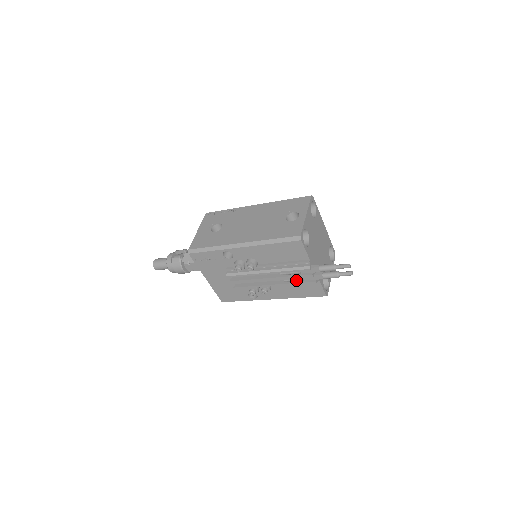
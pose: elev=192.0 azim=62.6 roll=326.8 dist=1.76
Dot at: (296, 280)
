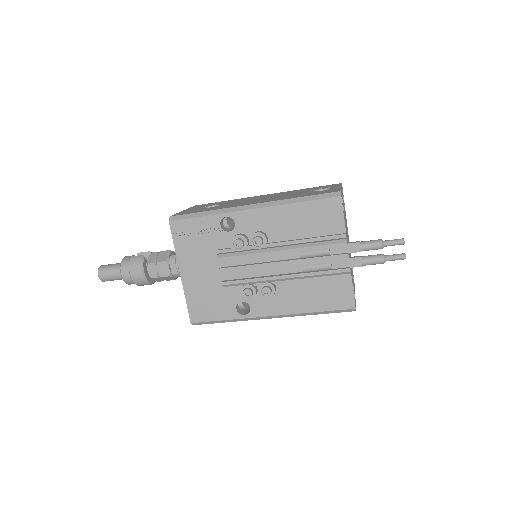
Dot at: (321, 267)
